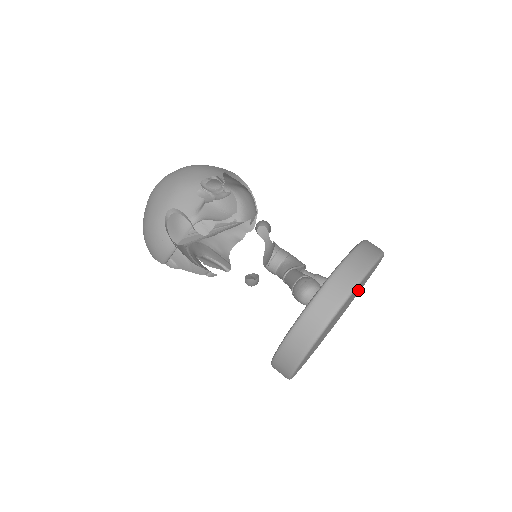
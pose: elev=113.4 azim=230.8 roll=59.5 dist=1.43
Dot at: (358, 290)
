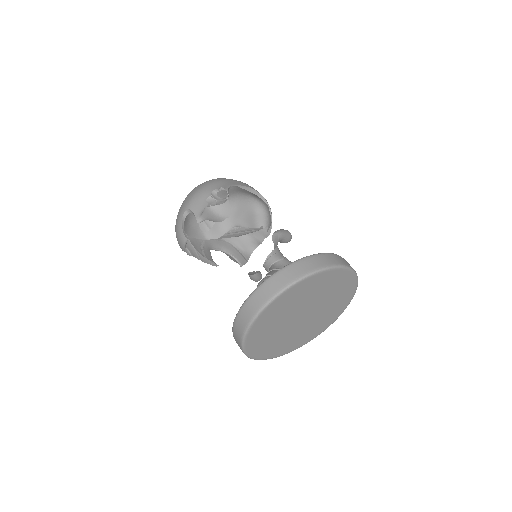
Dot at: (325, 297)
